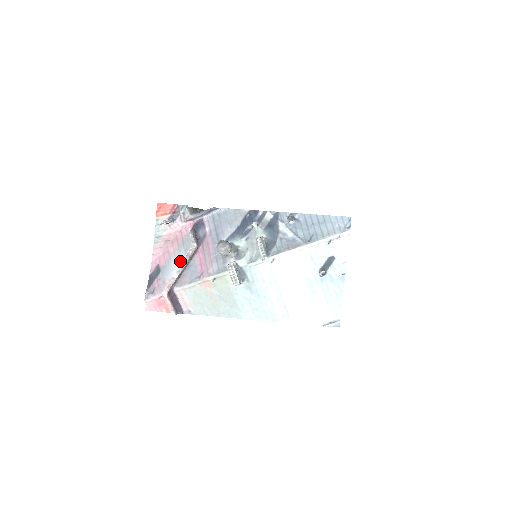
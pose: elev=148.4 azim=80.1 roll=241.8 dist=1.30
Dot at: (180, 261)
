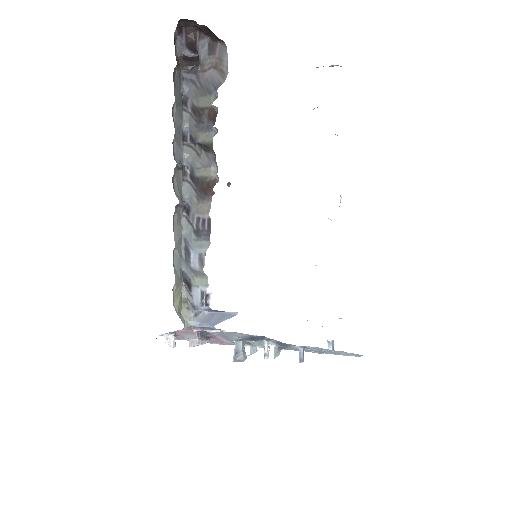
Dot at: (195, 337)
